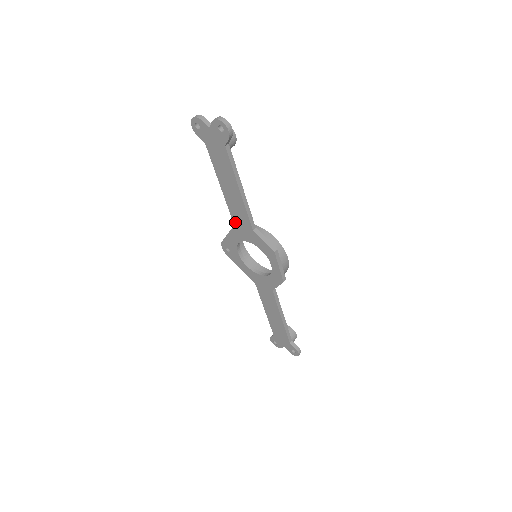
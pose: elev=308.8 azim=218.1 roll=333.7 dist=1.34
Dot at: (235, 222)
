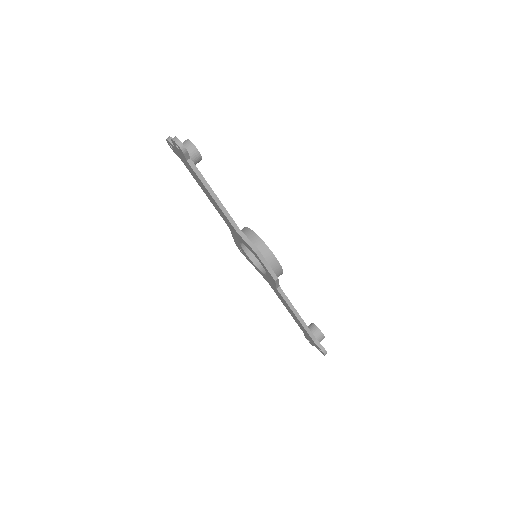
Dot at: (228, 225)
